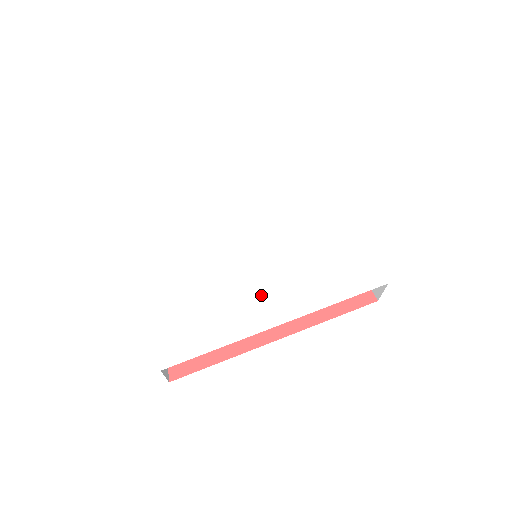
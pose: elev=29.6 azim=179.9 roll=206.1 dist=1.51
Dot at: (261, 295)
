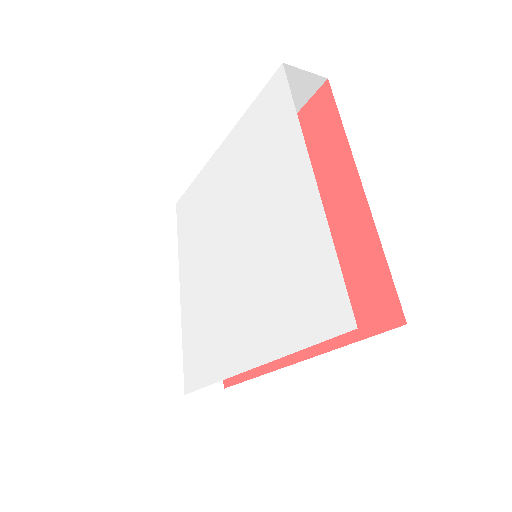
Dot at: (236, 327)
